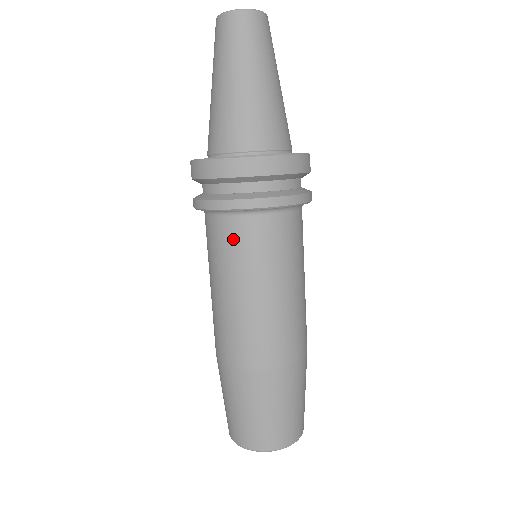
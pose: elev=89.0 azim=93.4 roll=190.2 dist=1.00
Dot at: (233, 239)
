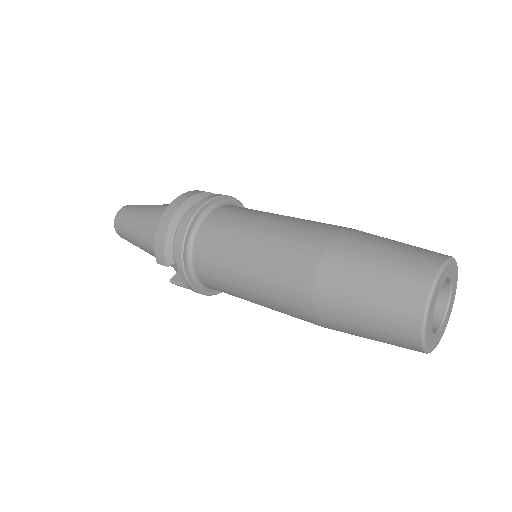
Dot at: (212, 235)
